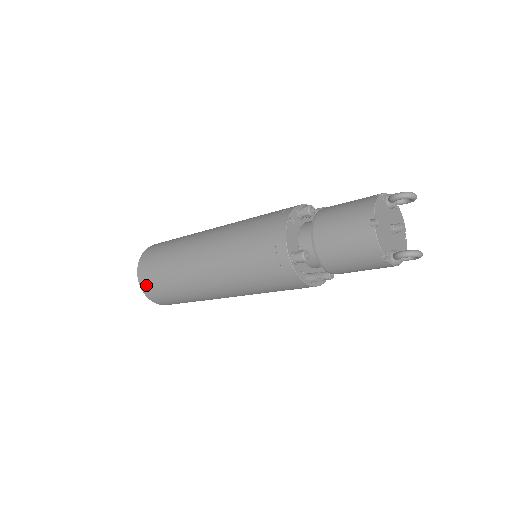
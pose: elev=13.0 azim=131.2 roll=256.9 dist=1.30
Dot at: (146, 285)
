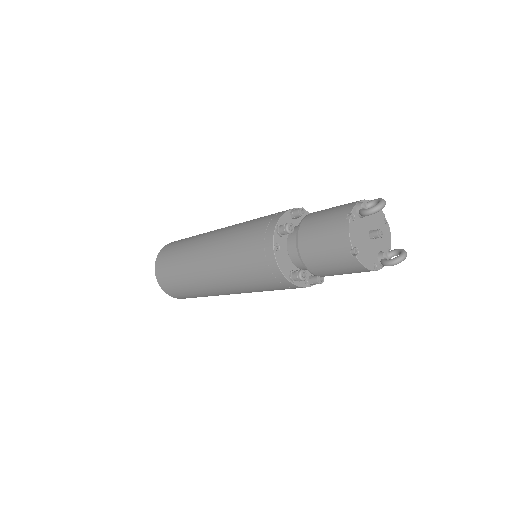
Dot at: (174, 295)
